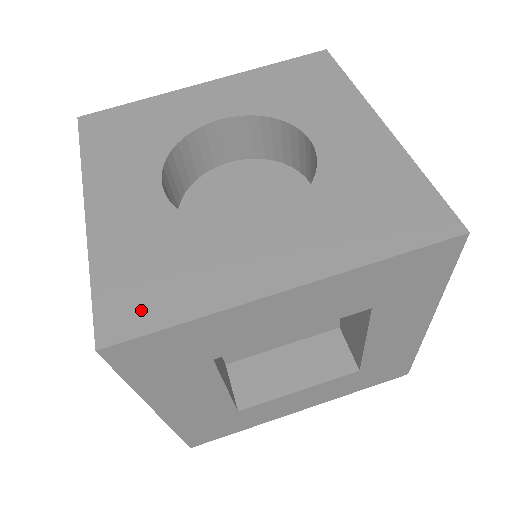
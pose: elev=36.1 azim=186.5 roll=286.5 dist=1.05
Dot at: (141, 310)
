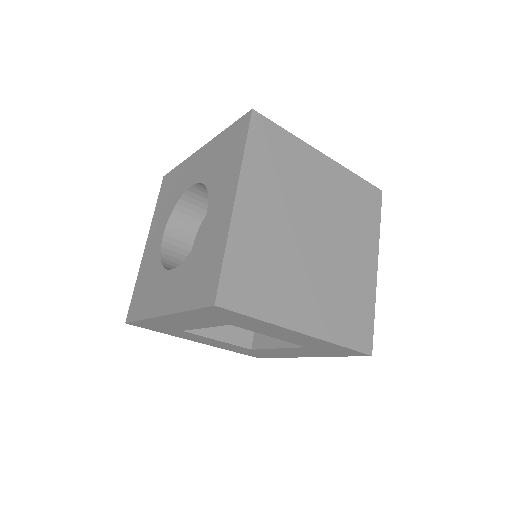
Dot at: (136, 309)
